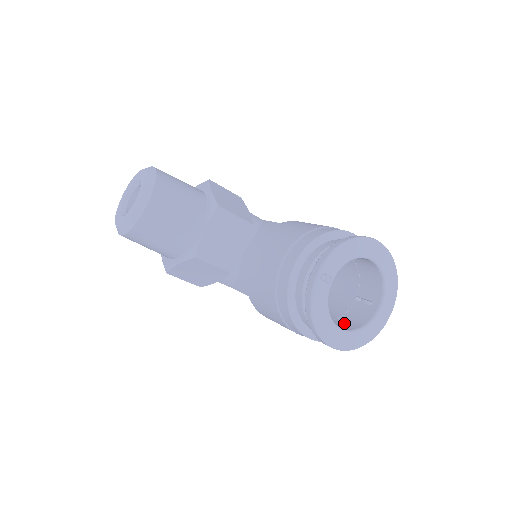
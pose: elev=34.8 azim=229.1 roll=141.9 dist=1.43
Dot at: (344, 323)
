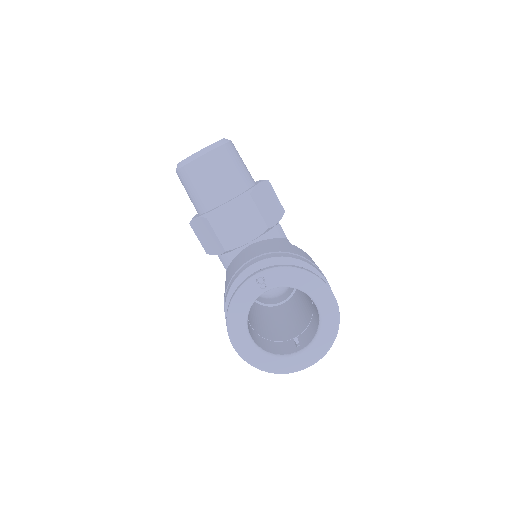
Dot at: (264, 343)
